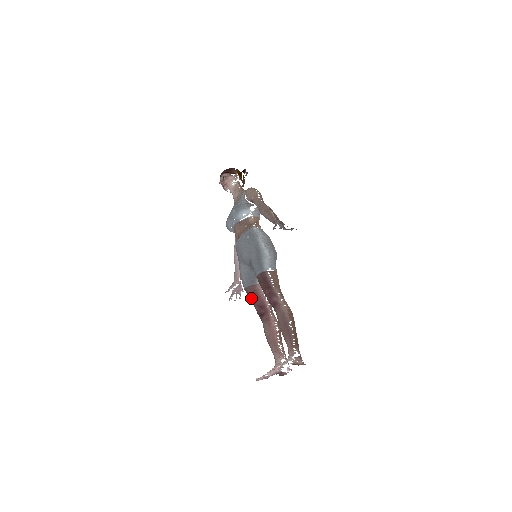
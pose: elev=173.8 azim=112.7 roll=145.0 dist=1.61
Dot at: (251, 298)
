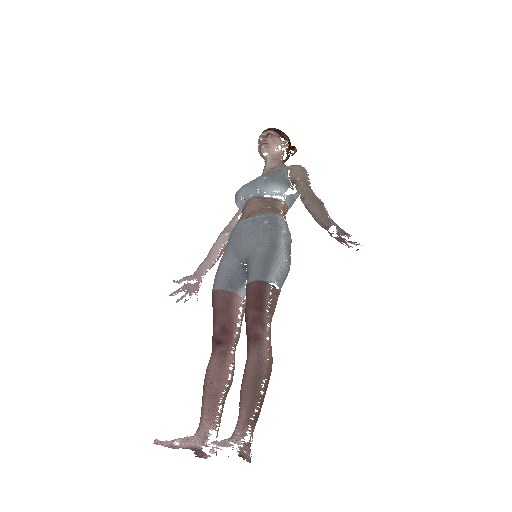
Dot at: (217, 309)
